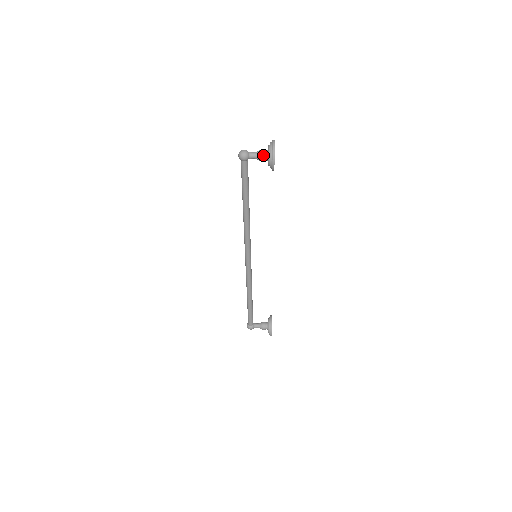
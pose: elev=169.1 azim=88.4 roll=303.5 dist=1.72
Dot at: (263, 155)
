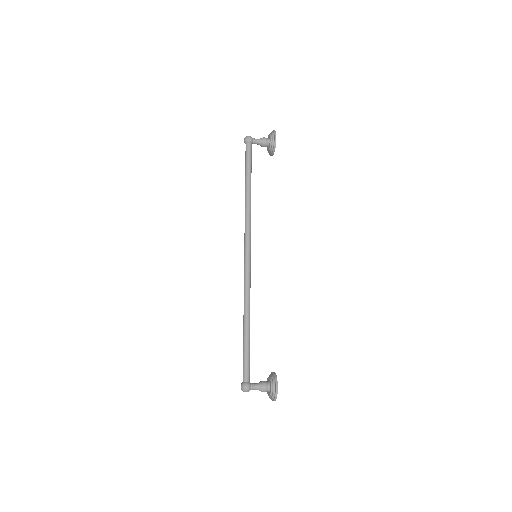
Dot at: (265, 138)
